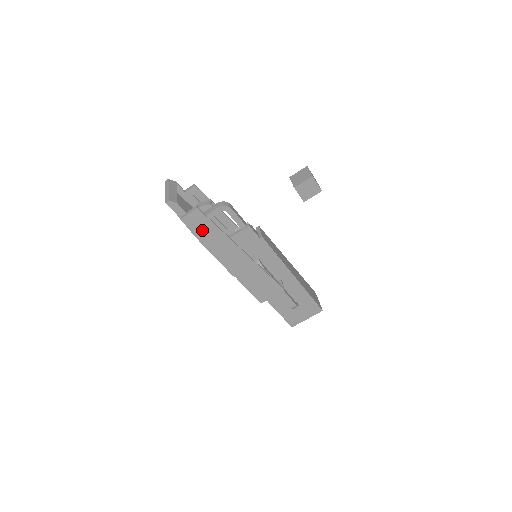
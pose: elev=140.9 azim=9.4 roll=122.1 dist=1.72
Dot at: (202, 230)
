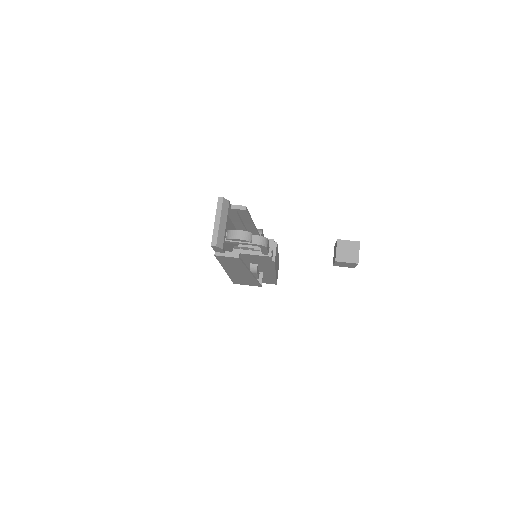
Dot at: (228, 262)
